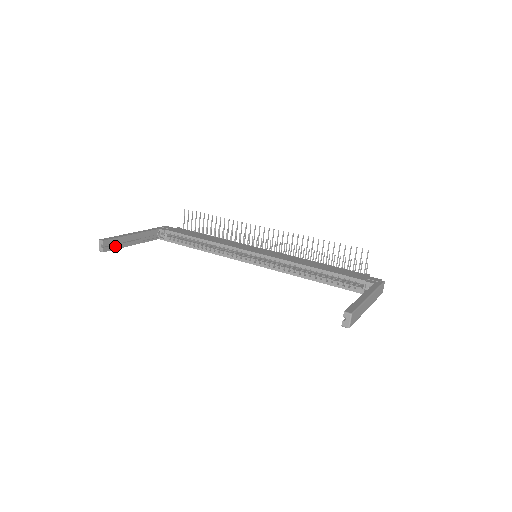
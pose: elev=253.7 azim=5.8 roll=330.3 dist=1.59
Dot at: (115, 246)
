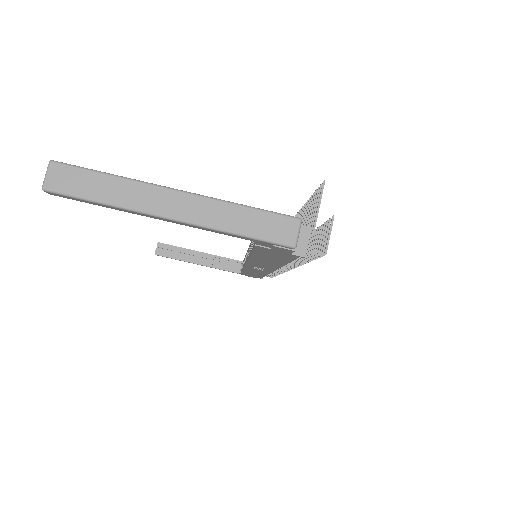
Dot at: (173, 255)
